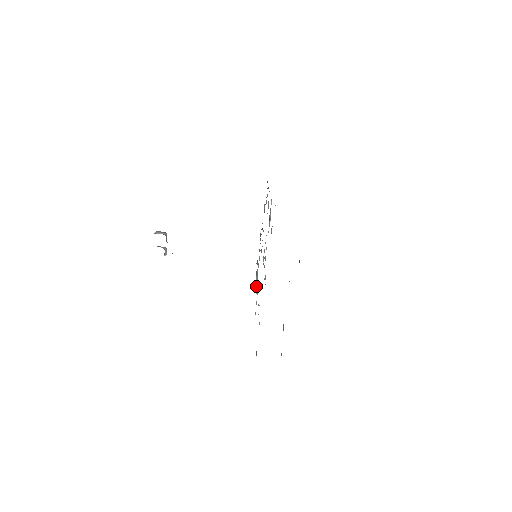
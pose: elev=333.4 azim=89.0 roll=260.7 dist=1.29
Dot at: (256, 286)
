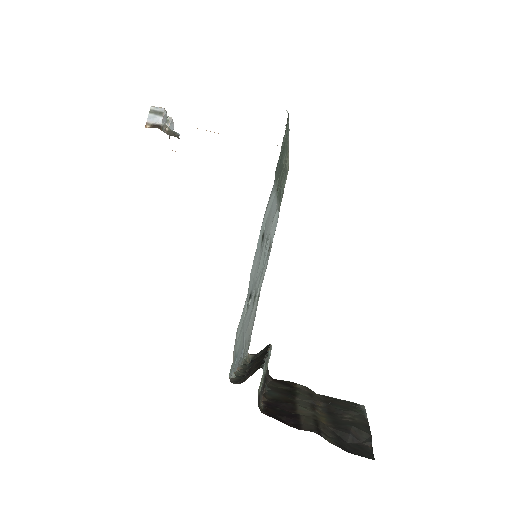
Dot at: (274, 226)
